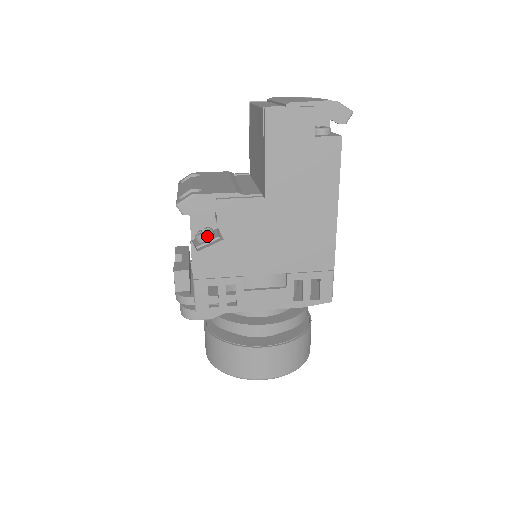
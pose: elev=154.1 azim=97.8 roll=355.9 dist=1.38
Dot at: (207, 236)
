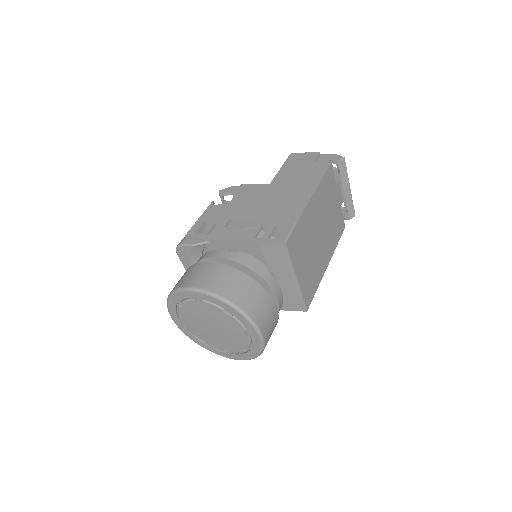
Dot at: occluded
